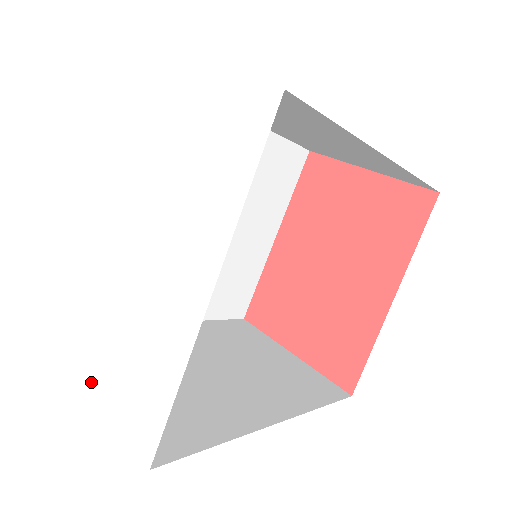
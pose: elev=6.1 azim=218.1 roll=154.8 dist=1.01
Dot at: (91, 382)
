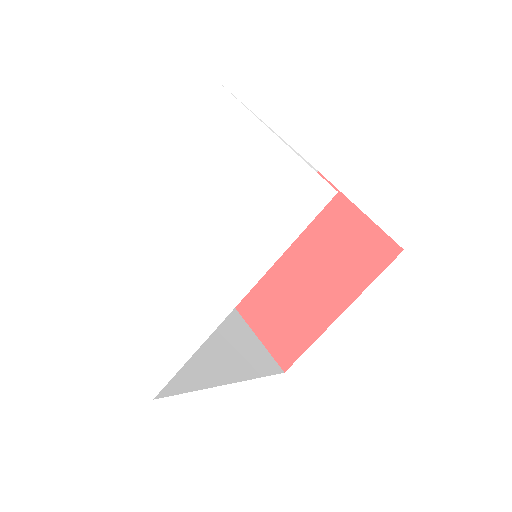
Dot at: (117, 323)
